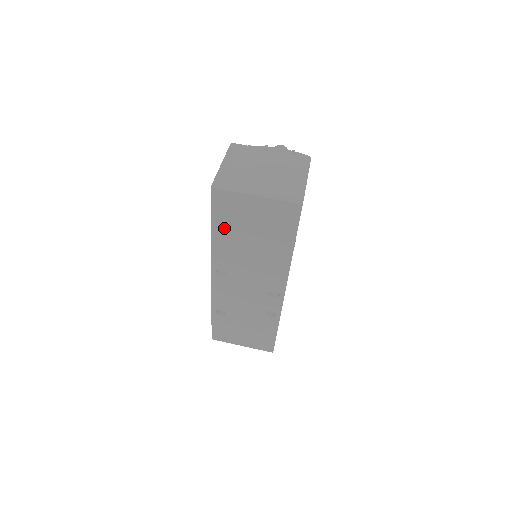
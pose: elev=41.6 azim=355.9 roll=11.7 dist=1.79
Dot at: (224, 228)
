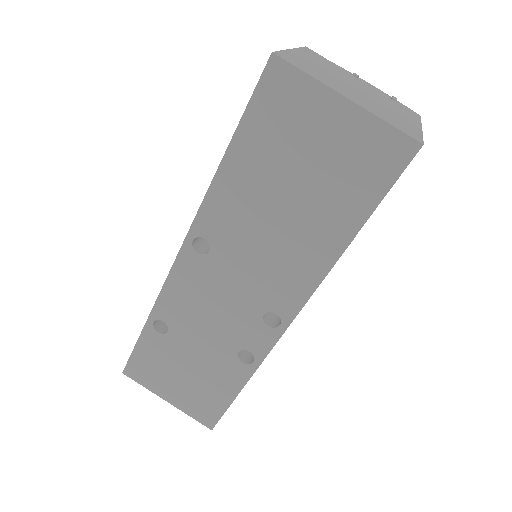
Dot at: (252, 153)
